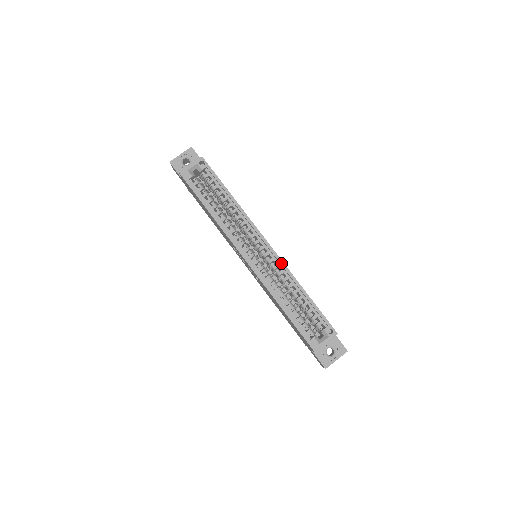
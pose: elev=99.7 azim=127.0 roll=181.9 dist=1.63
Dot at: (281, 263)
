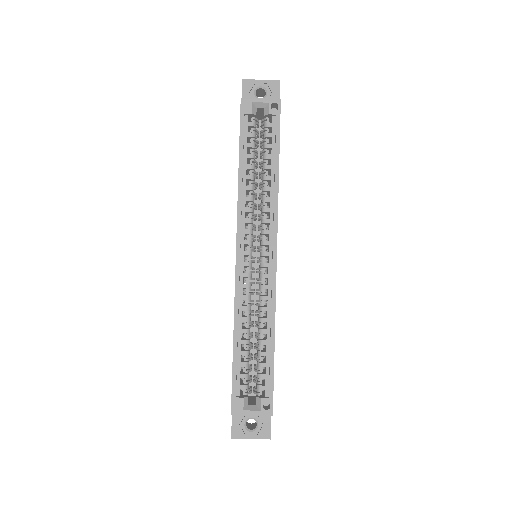
Dot at: (273, 288)
